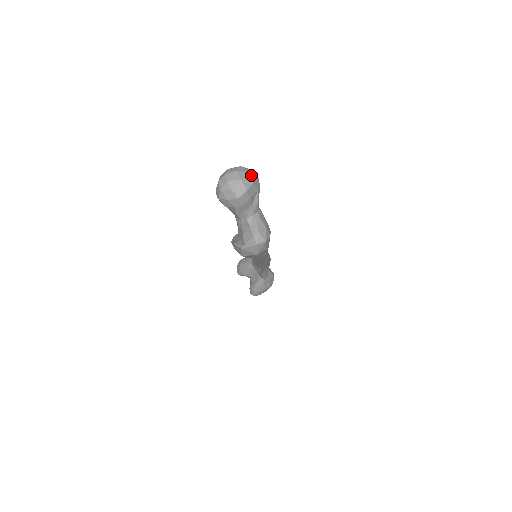
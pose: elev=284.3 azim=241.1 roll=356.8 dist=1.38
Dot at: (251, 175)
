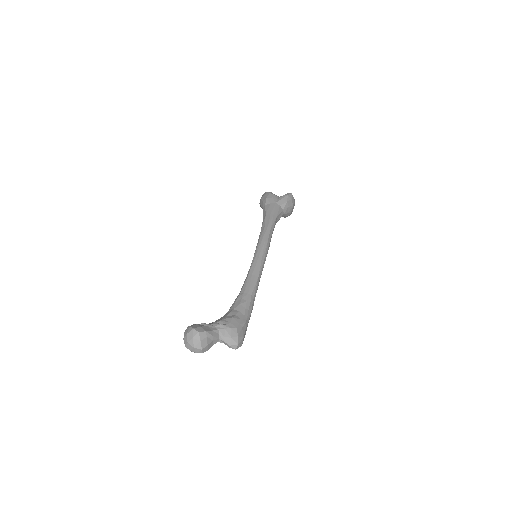
Dot at: (195, 338)
